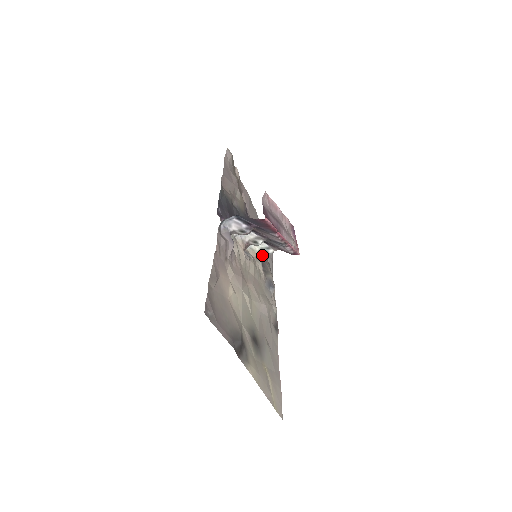
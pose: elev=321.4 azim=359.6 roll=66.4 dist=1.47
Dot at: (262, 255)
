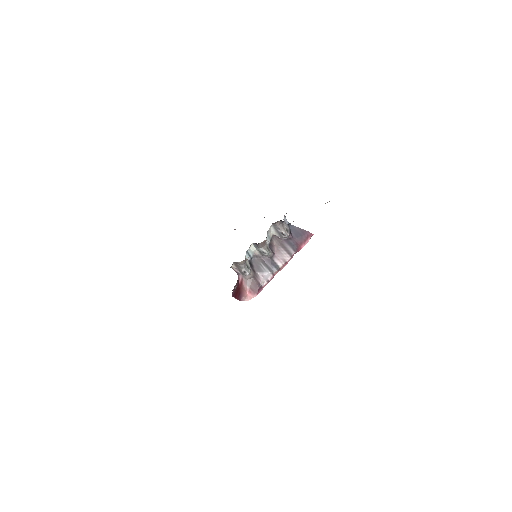
Dot at: occluded
